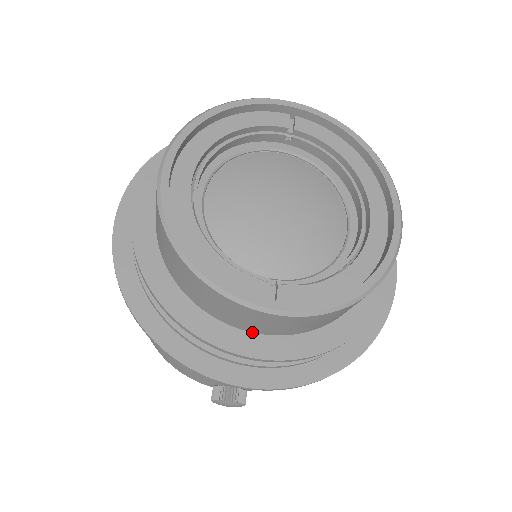
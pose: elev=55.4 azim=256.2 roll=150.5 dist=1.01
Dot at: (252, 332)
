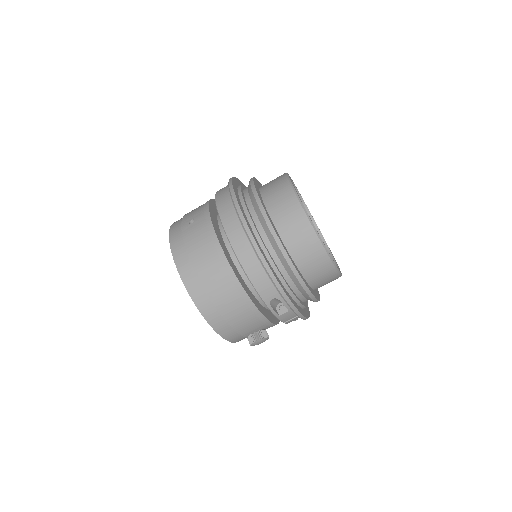
Dot at: (312, 288)
